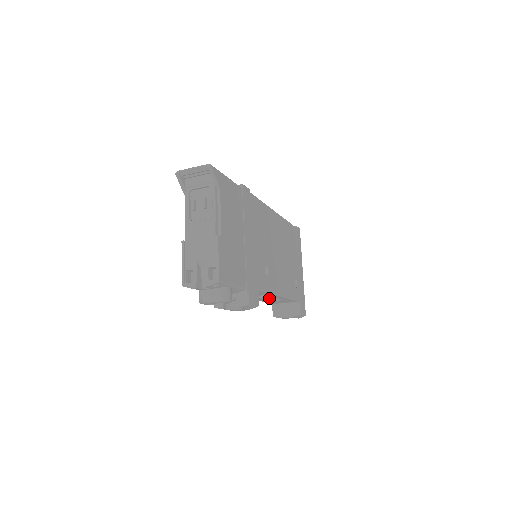
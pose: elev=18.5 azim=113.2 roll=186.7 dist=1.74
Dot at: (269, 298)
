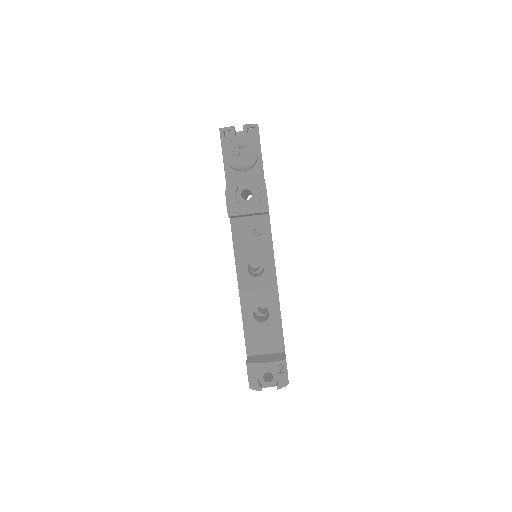
Dot at: (259, 294)
